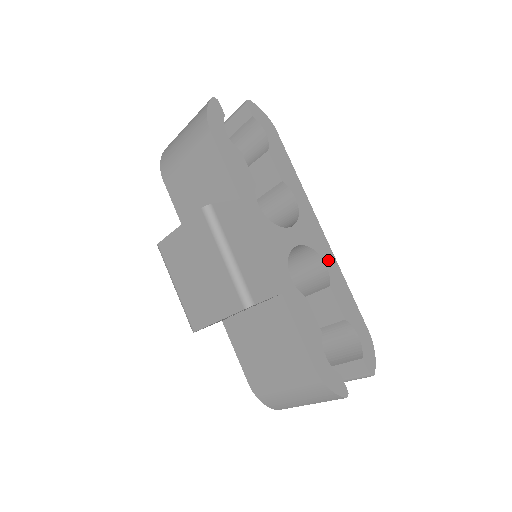
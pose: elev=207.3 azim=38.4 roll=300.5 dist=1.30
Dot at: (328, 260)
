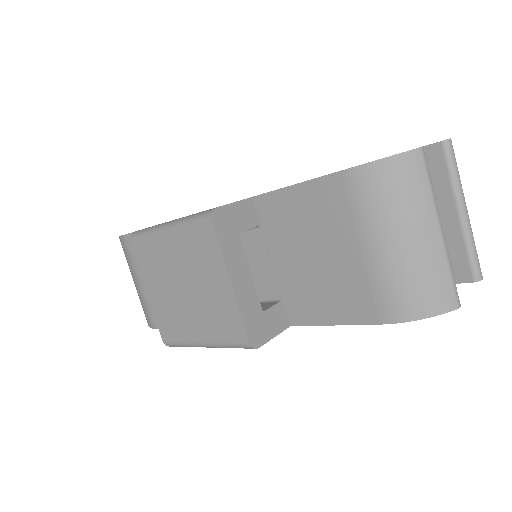
Dot at: occluded
